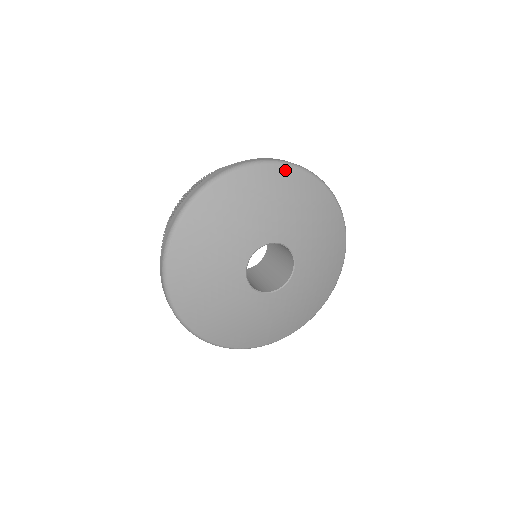
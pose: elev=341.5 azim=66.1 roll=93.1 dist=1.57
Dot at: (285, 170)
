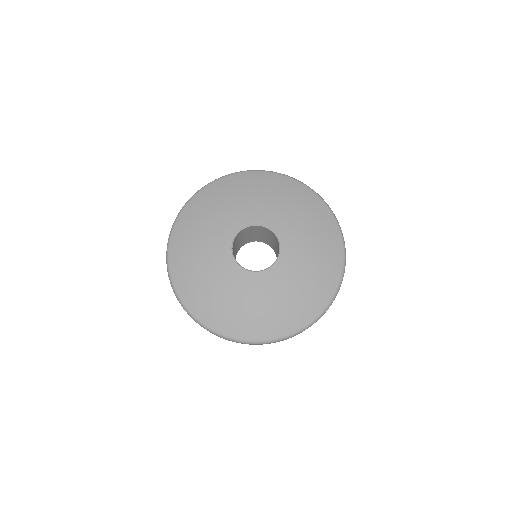
Dot at: (273, 176)
